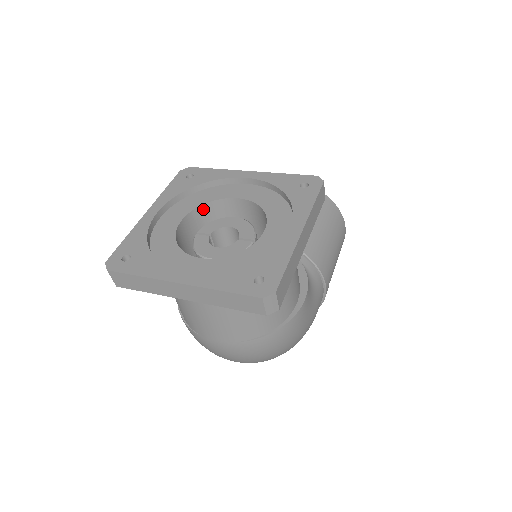
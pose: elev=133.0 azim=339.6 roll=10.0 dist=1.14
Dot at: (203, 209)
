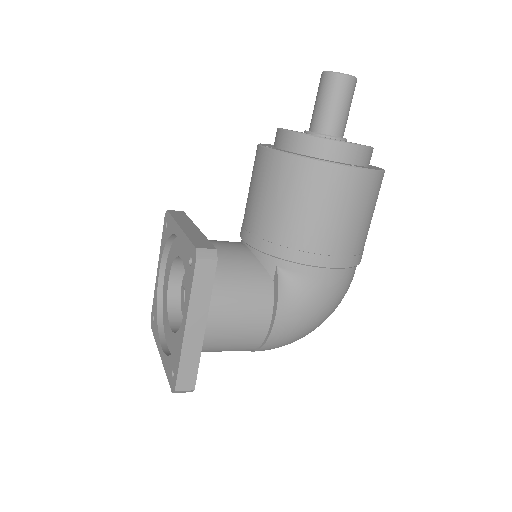
Dot at: (178, 261)
